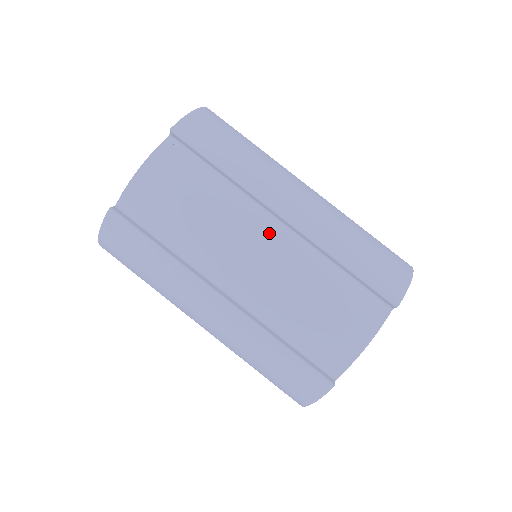
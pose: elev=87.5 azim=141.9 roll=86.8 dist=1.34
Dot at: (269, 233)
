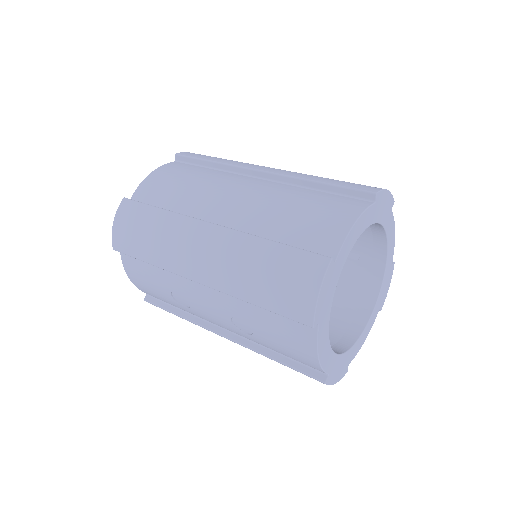
Dot at: (252, 182)
